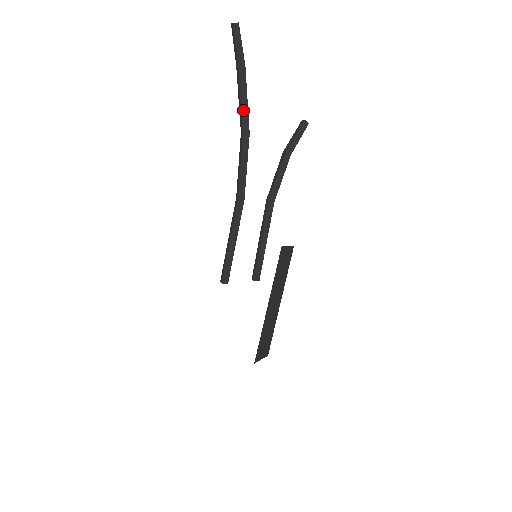
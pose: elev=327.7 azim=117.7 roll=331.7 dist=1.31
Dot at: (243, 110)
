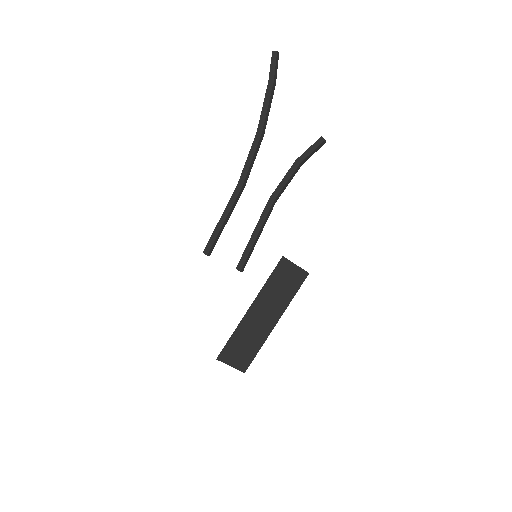
Dot at: (262, 114)
